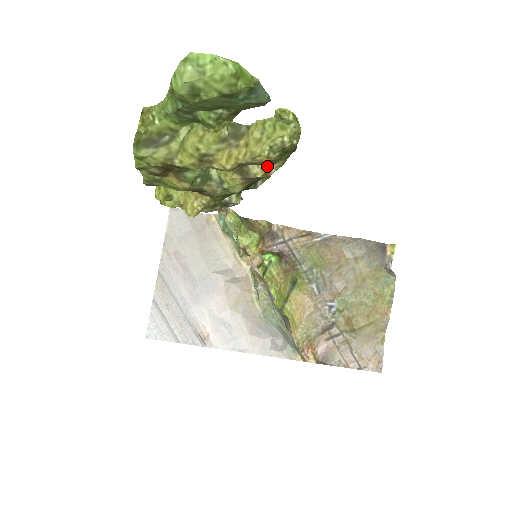
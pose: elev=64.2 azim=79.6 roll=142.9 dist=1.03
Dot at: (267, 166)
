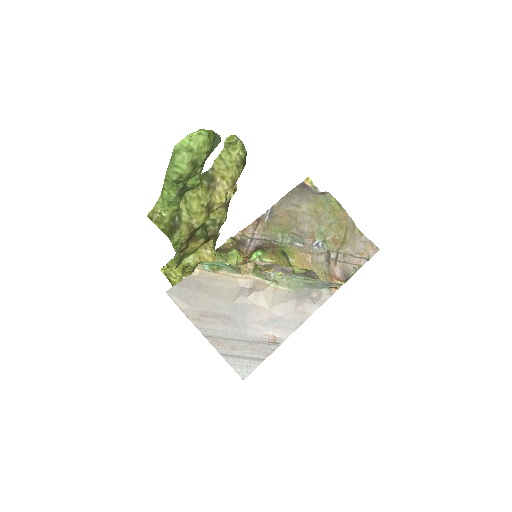
Dot at: occluded
